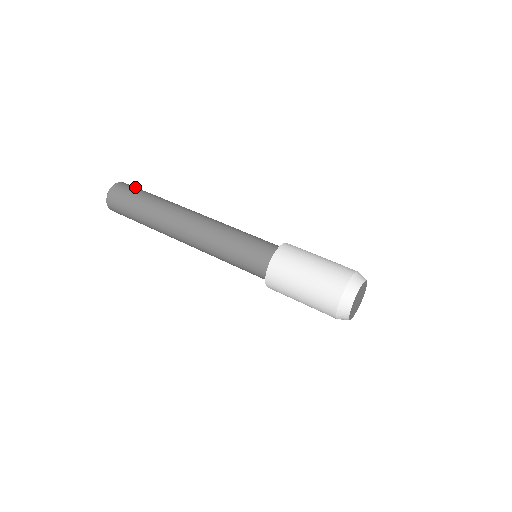
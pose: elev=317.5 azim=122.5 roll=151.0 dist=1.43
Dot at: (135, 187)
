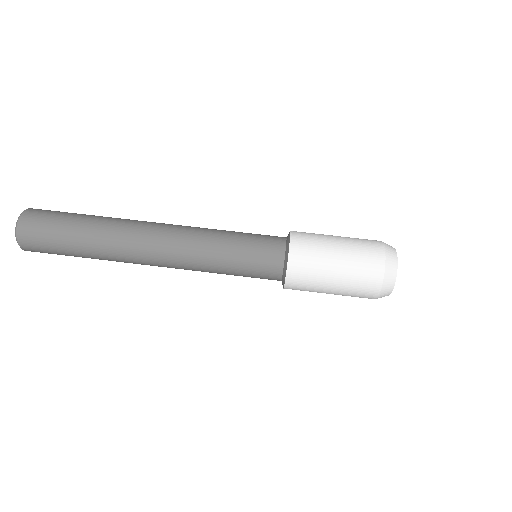
Dot at: (48, 214)
